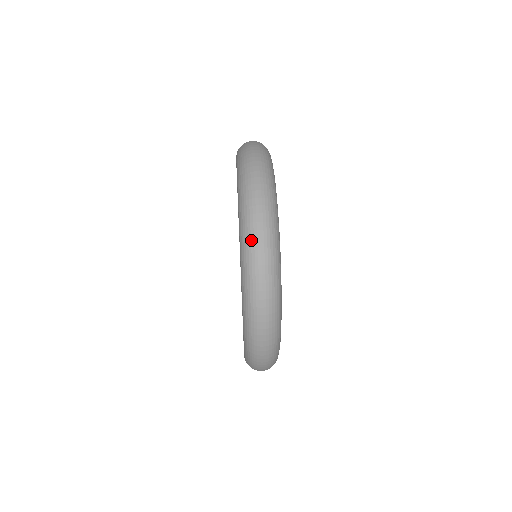
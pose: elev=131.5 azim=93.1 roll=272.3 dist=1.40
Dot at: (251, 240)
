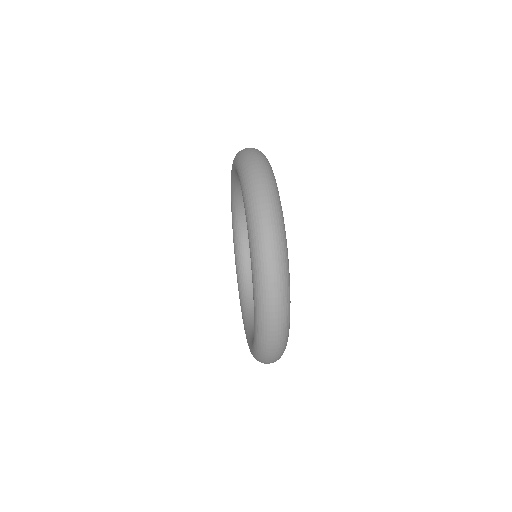
Dot at: (260, 227)
